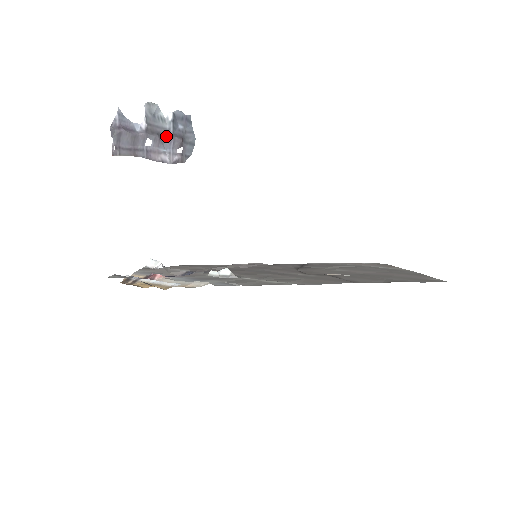
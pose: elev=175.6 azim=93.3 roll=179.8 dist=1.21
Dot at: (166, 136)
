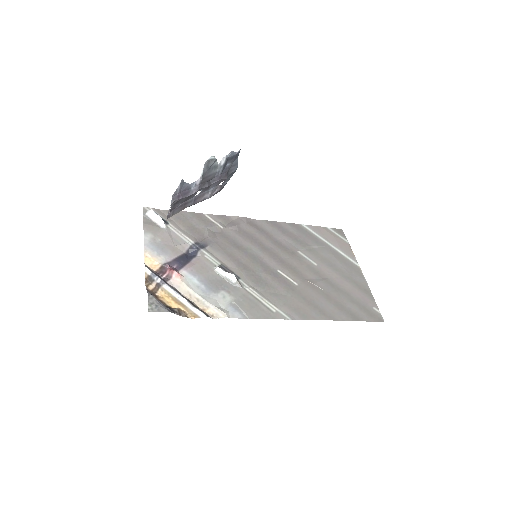
Dot at: (214, 179)
